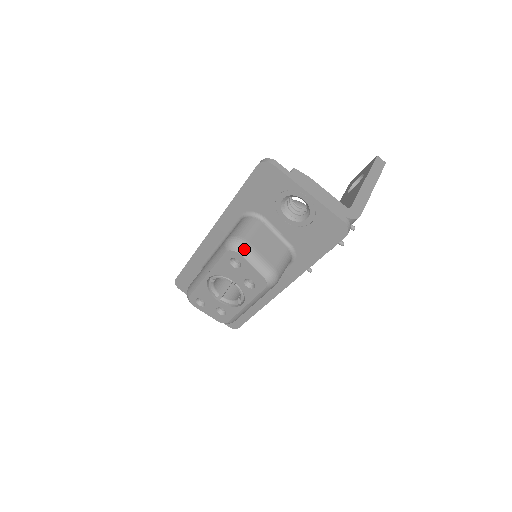
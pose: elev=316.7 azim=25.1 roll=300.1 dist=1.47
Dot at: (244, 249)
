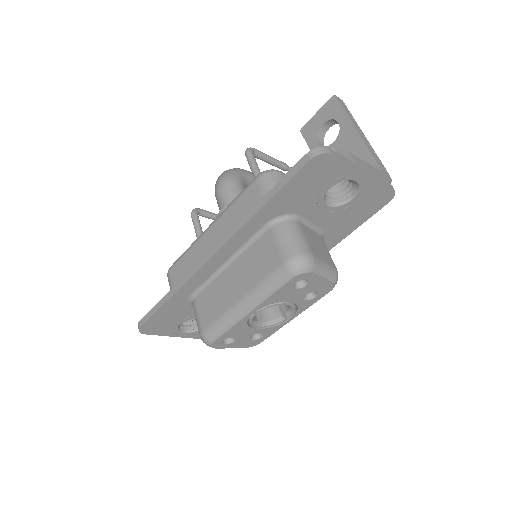
Dot at: (314, 265)
